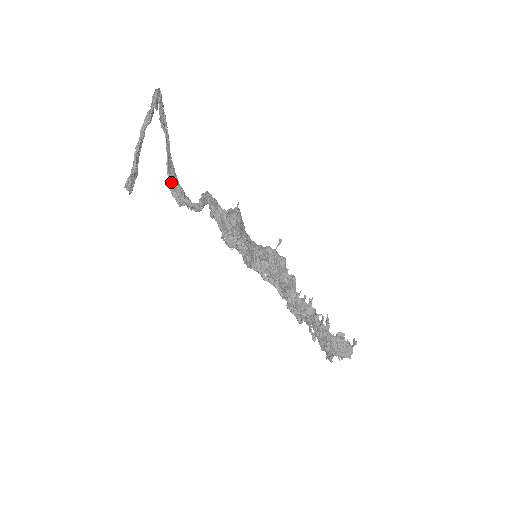
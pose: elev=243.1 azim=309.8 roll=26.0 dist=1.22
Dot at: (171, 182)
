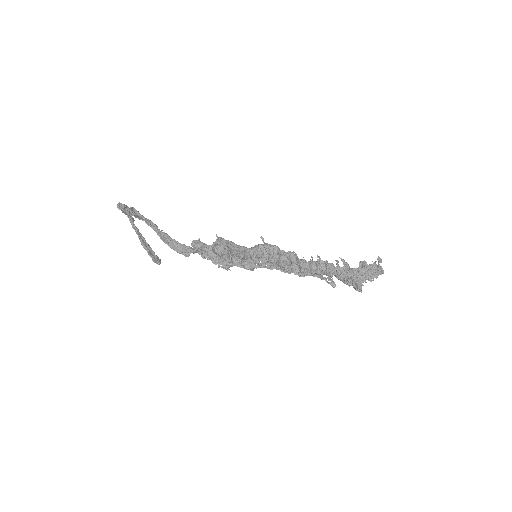
Dot at: (172, 247)
